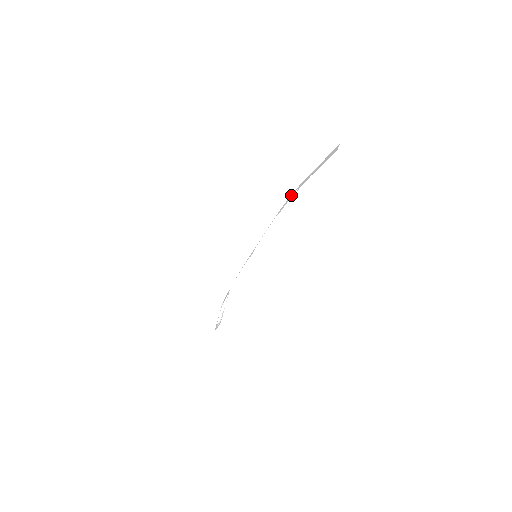
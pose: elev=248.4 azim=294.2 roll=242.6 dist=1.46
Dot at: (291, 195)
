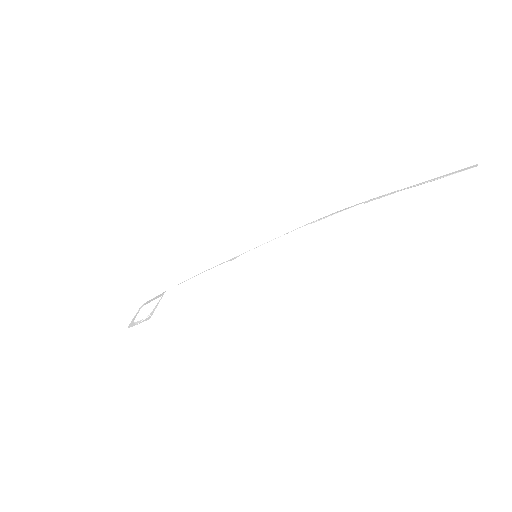
Dot at: (345, 208)
